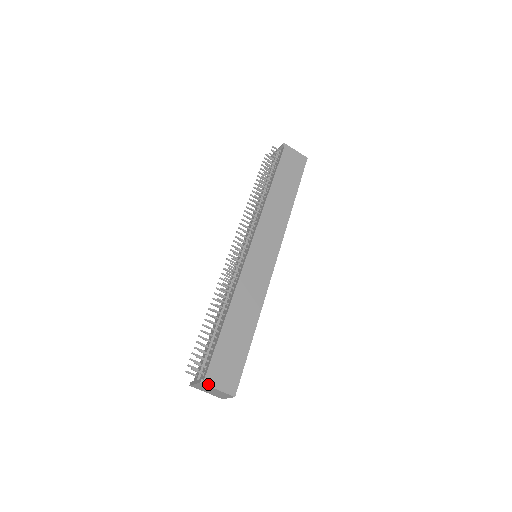
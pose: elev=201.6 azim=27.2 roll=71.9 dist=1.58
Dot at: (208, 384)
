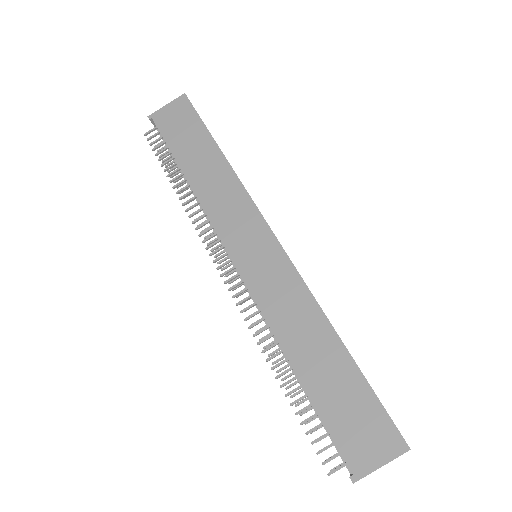
Dot at: (363, 474)
